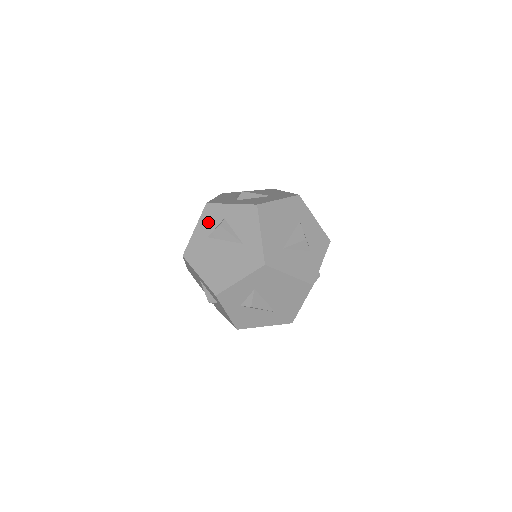
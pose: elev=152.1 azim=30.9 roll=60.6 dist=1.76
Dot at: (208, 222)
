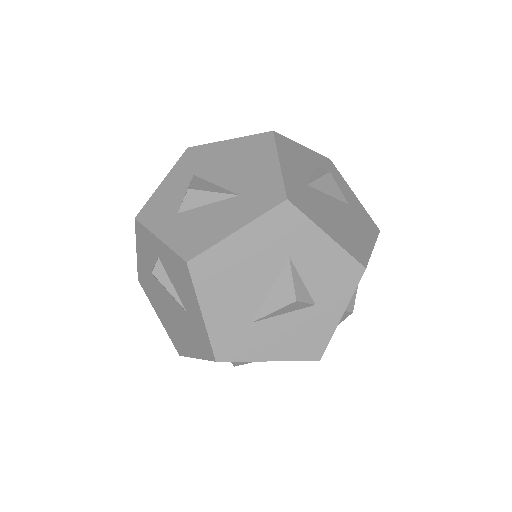
Dot at: (145, 251)
